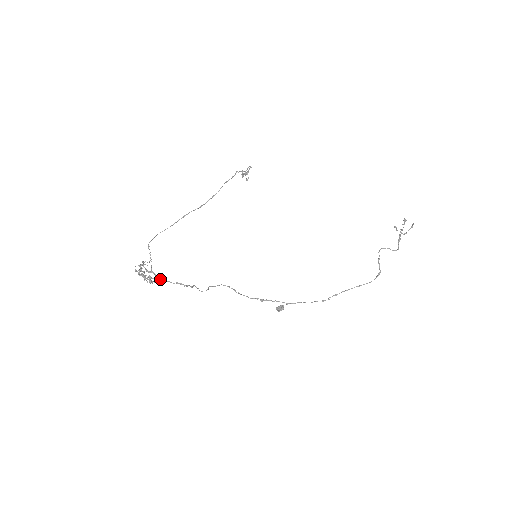
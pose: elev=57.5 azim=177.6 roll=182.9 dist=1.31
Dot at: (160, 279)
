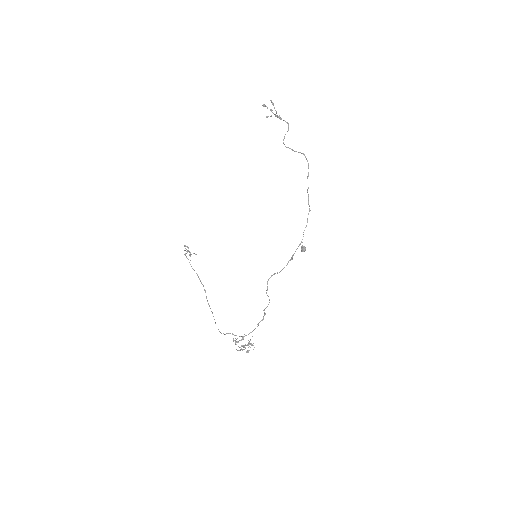
Dot at: occluded
